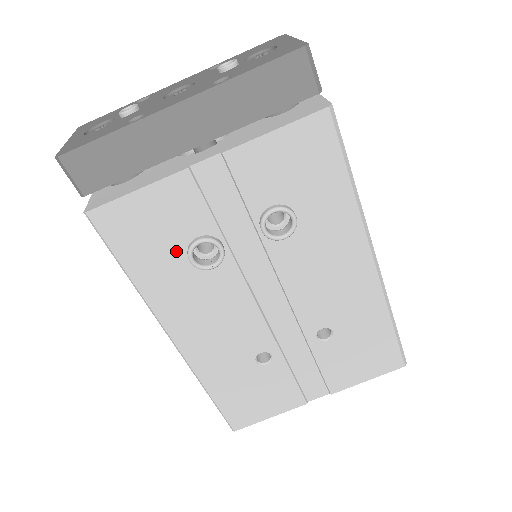
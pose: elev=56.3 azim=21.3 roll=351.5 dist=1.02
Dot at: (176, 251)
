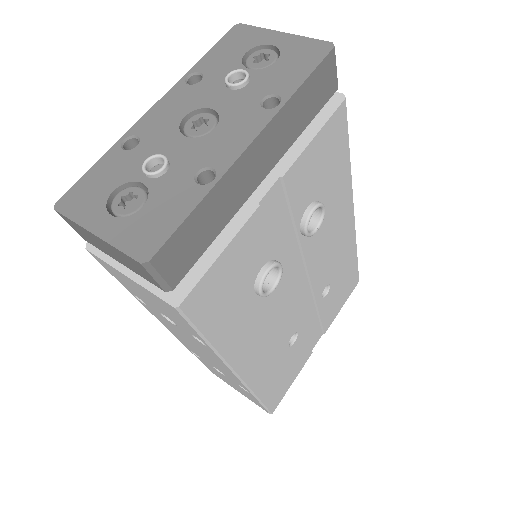
Dot at: (246, 292)
